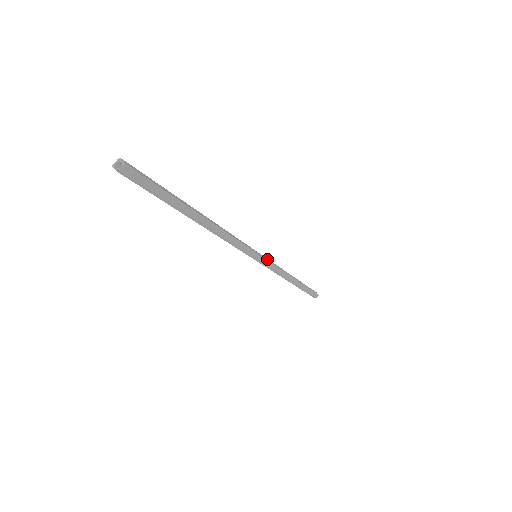
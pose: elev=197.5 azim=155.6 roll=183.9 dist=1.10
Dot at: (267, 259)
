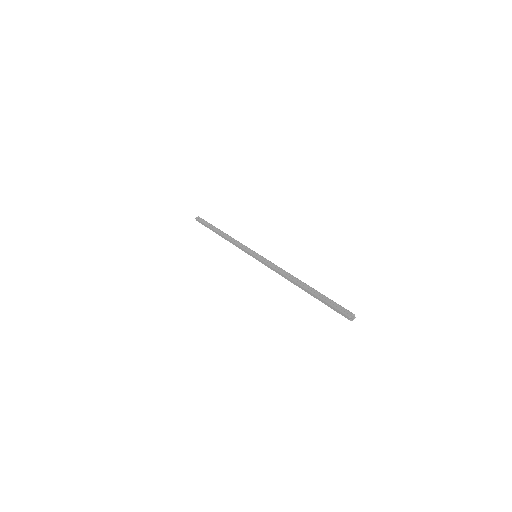
Dot at: occluded
